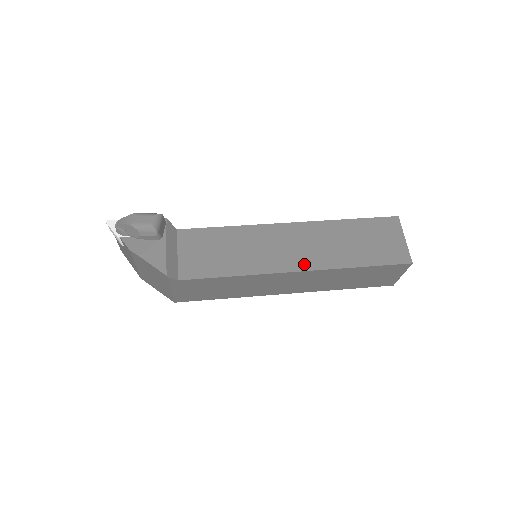
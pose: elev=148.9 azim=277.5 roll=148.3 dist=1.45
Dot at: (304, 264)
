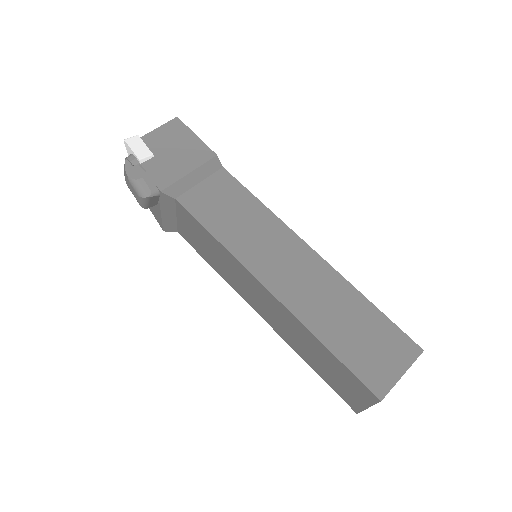
Dot at: (266, 318)
